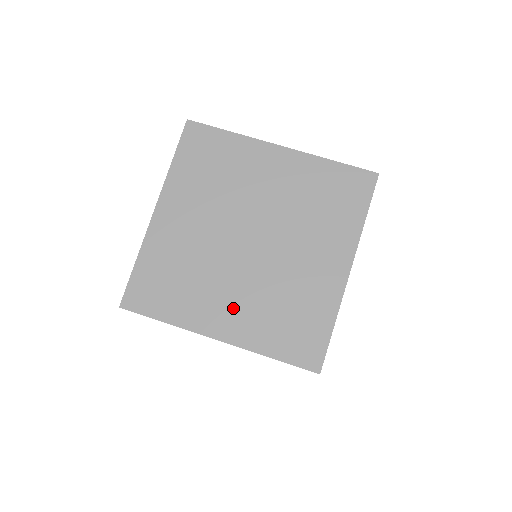
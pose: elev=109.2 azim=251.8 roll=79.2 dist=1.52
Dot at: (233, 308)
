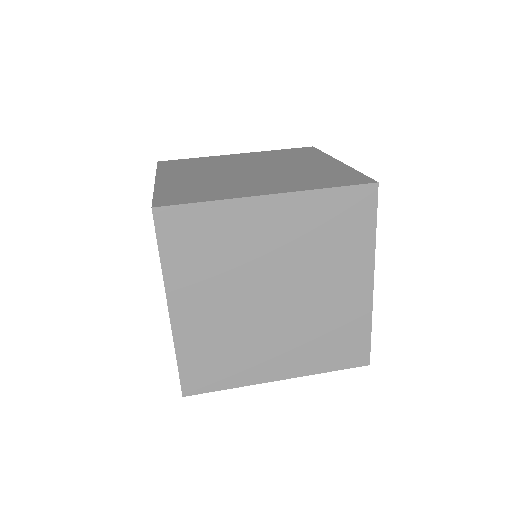
Dot at: (267, 185)
